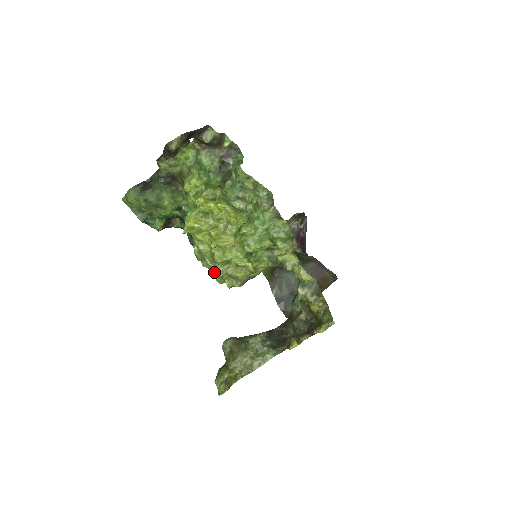
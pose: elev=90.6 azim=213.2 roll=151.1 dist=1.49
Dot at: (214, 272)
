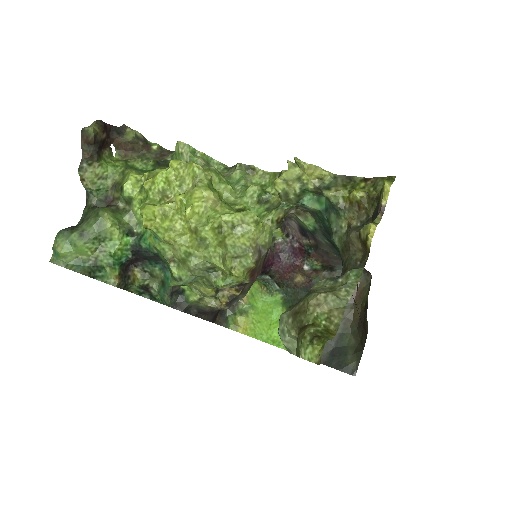
Dot at: (209, 255)
